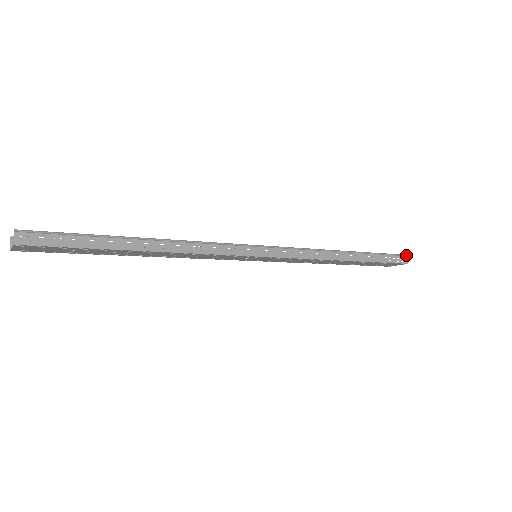
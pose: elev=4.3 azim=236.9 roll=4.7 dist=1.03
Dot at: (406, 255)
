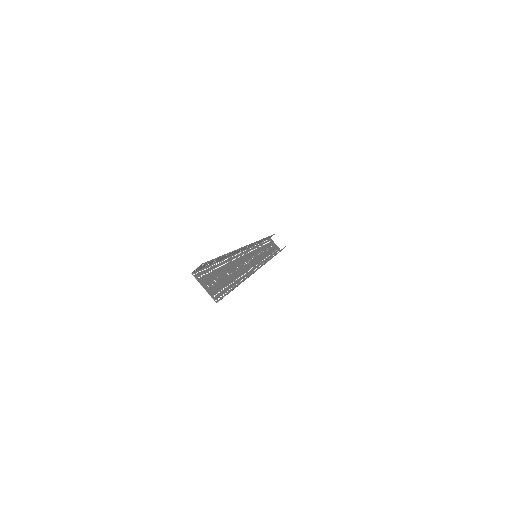
Dot at: occluded
